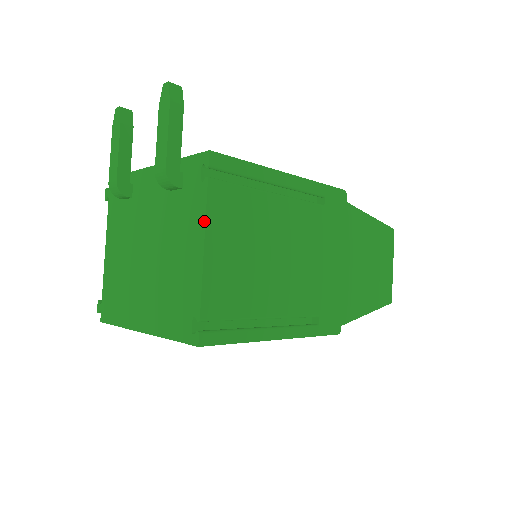
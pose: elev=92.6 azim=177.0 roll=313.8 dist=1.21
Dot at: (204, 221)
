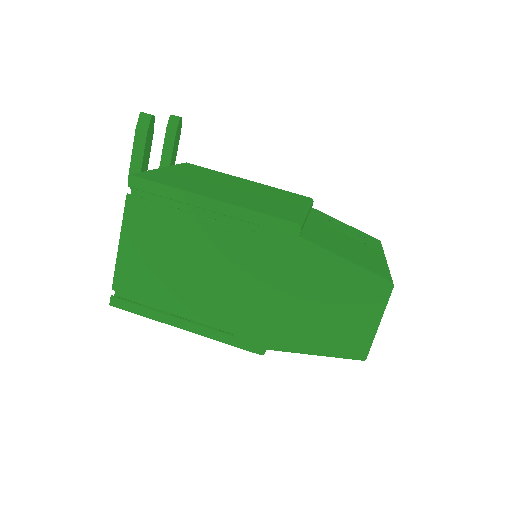
Dot at: (122, 225)
